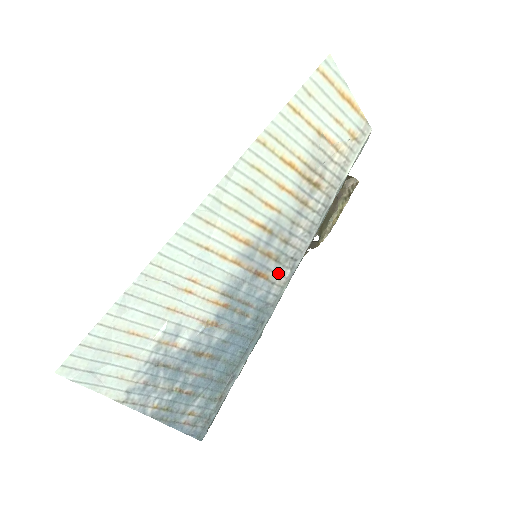
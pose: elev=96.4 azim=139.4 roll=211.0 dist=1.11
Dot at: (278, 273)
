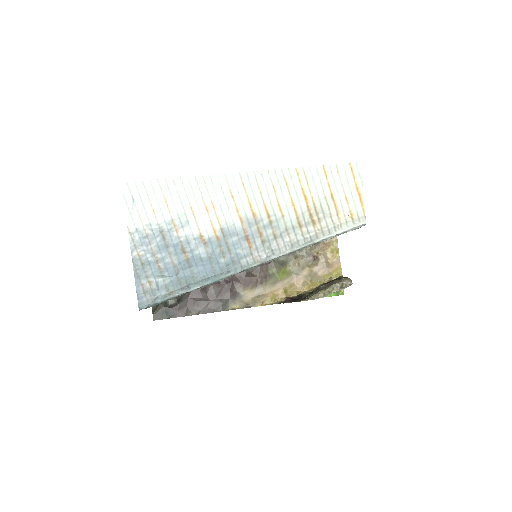
Dot at: (258, 251)
